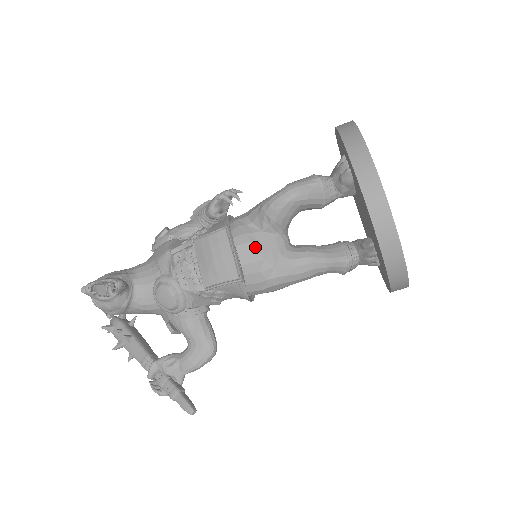
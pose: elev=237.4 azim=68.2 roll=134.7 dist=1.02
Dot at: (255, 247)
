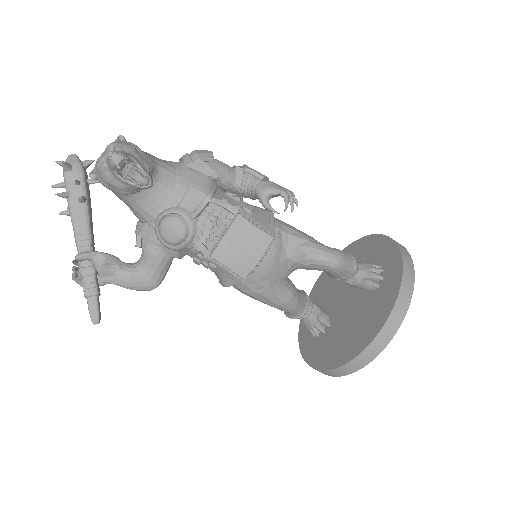
Dot at: (274, 266)
